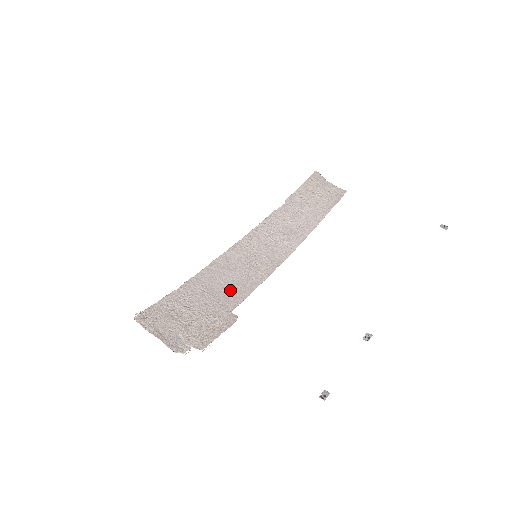
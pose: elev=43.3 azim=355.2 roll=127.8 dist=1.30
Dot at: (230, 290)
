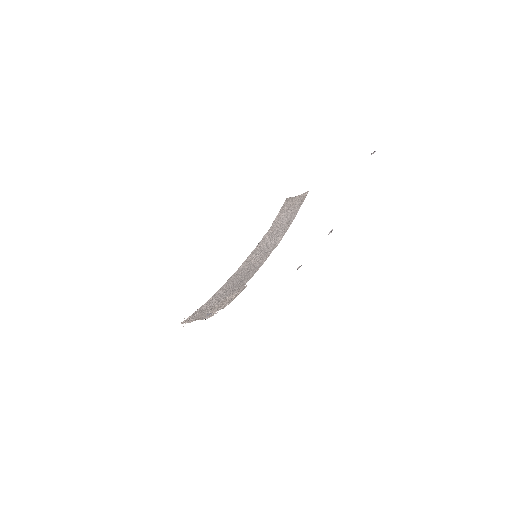
Dot at: (242, 280)
